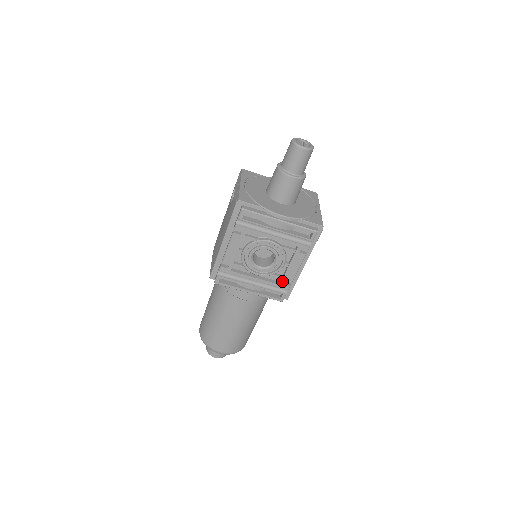
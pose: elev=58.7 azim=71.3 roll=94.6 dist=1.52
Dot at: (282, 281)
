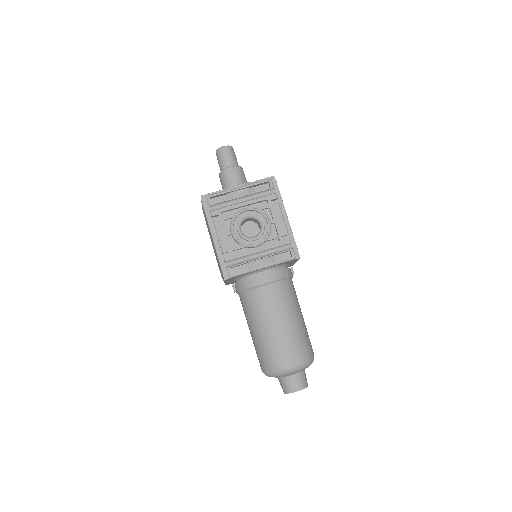
Dot at: (280, 238)
